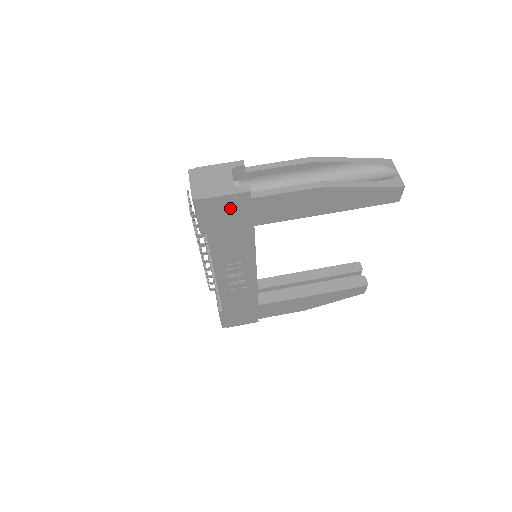
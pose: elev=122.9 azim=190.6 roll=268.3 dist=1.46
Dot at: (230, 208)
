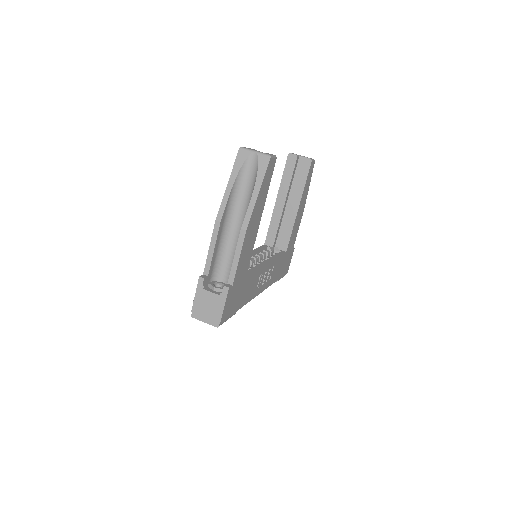
Dot at: (231, 299)
